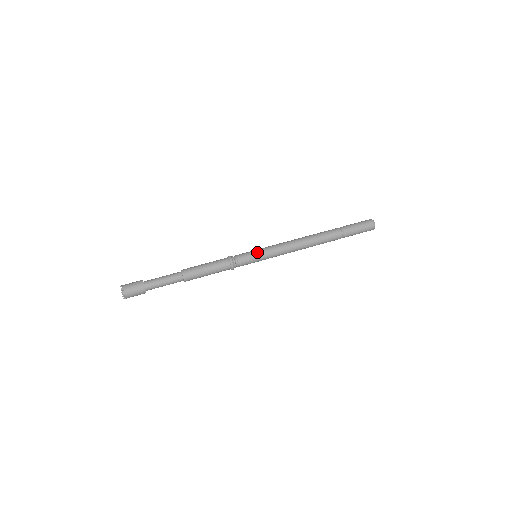
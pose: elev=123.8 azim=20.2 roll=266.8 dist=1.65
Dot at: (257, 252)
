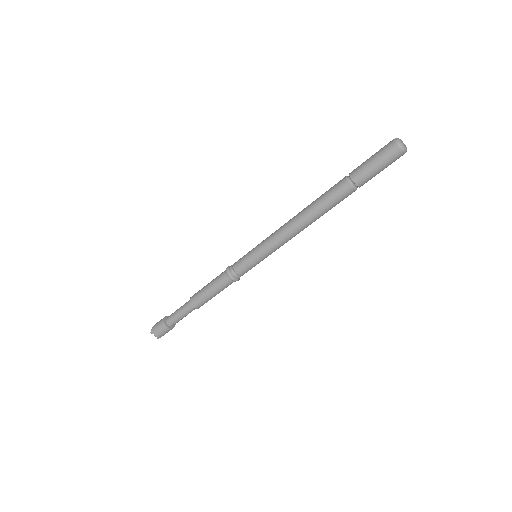
Dot at: (251, 250)
